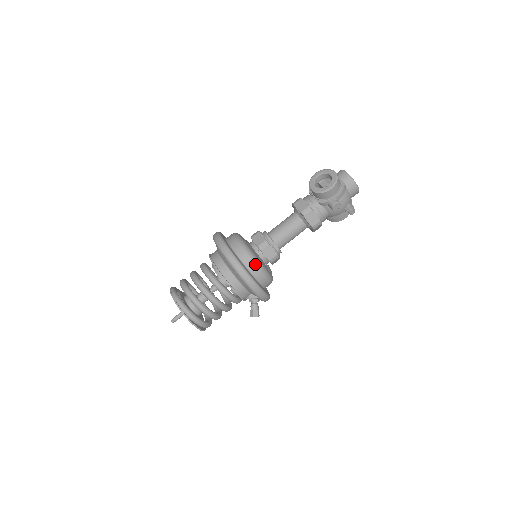
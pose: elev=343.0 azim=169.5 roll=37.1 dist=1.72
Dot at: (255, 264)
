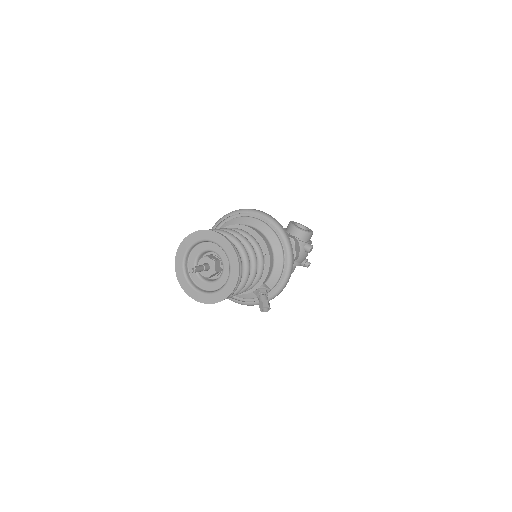
Dot at: occluded
